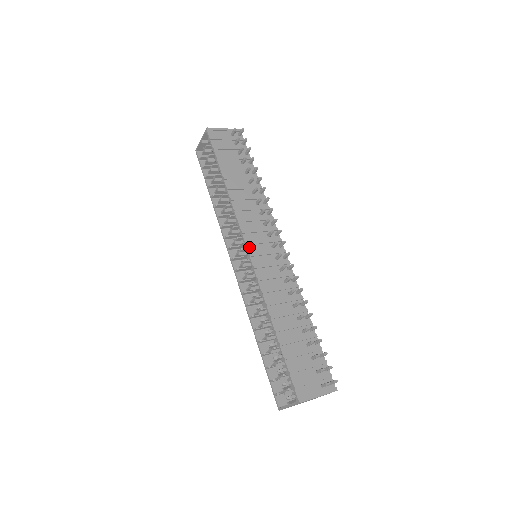
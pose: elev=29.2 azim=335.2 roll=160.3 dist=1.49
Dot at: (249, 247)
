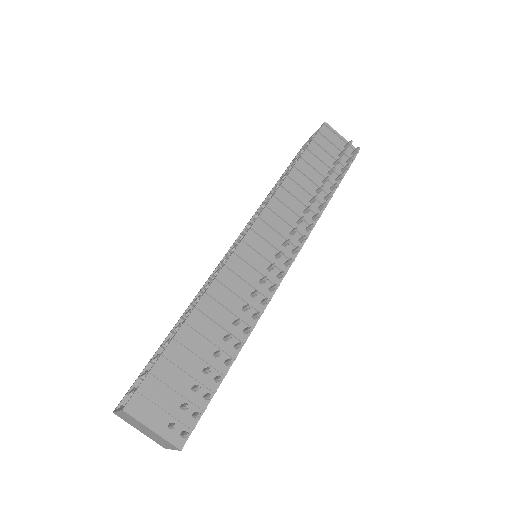
Dot at: (251, 233)
